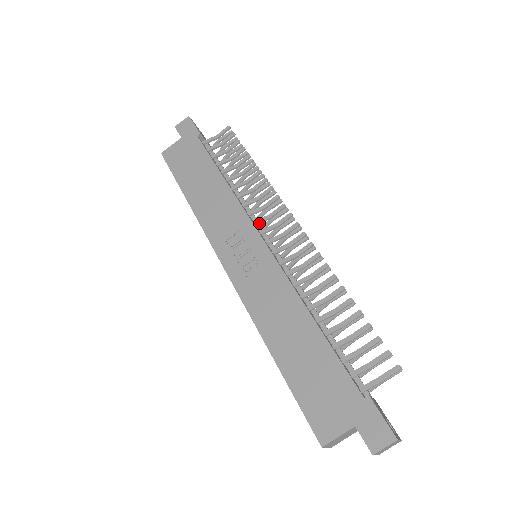
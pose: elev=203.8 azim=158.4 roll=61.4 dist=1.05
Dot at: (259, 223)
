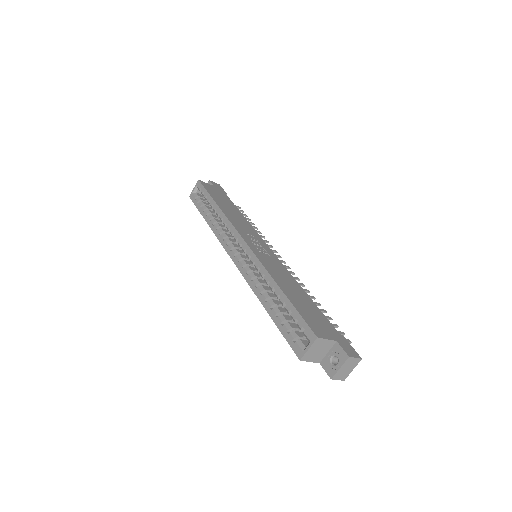
Dot at: occluded
